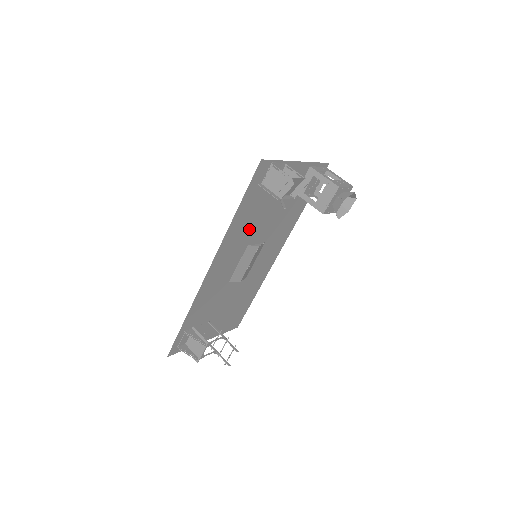
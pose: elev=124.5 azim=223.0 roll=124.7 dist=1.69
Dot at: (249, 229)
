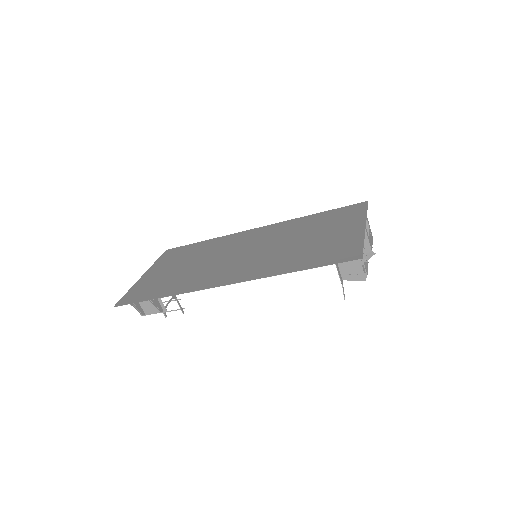
Dot at: (279, 256)
